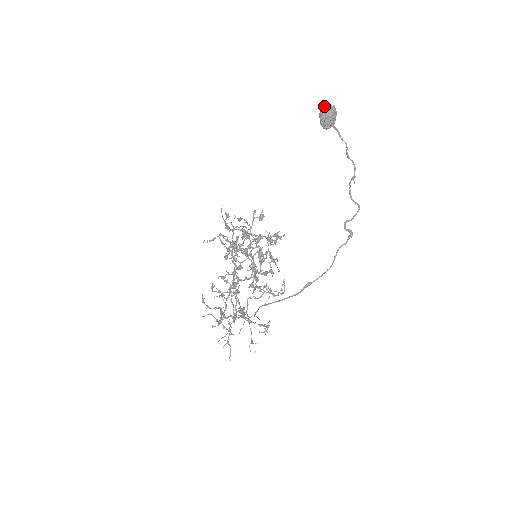
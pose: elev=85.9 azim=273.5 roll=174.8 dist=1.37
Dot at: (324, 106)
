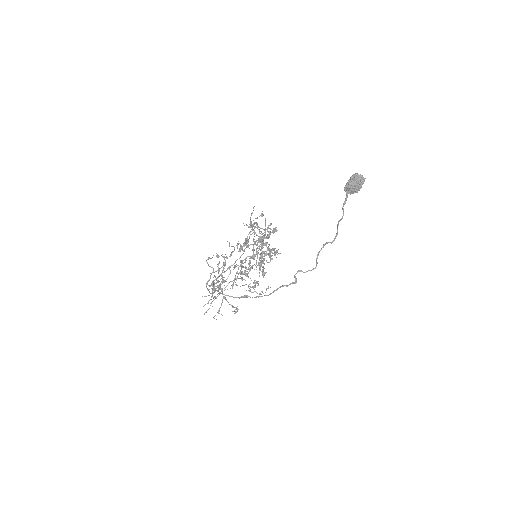
Dot at: (355, 174)
